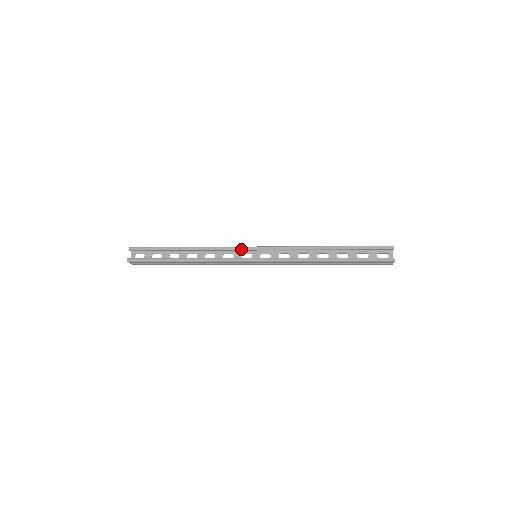
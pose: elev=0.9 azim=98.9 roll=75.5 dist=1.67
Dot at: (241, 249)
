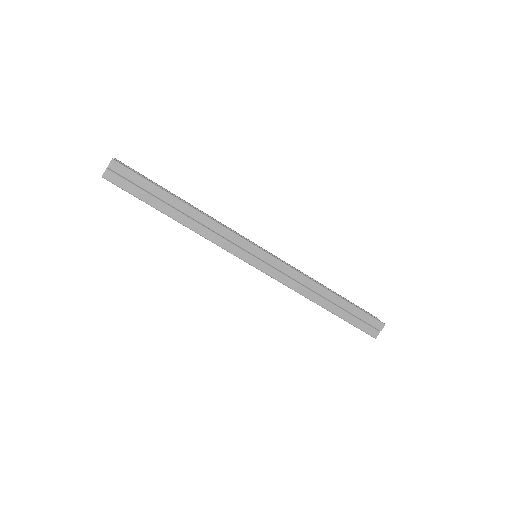
Dot at: (246, 238)
